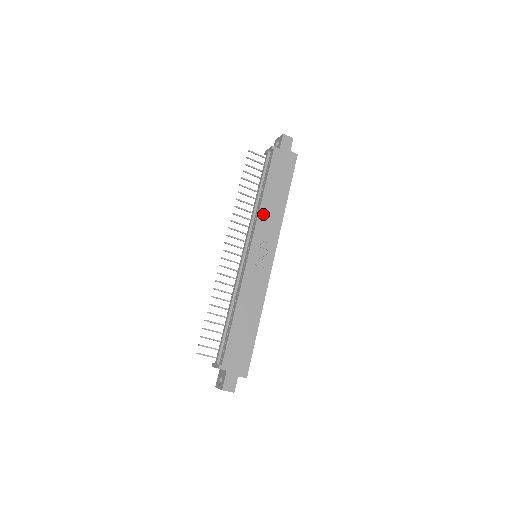
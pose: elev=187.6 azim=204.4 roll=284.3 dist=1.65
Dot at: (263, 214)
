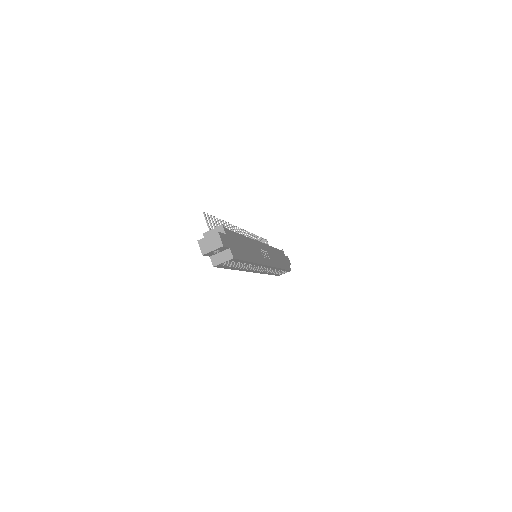
Dot at: (271, 250)
